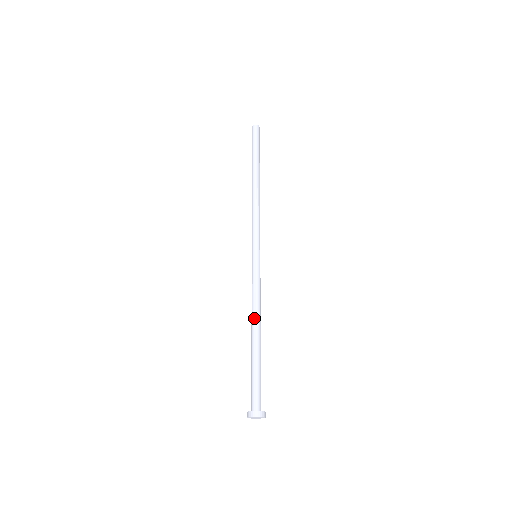
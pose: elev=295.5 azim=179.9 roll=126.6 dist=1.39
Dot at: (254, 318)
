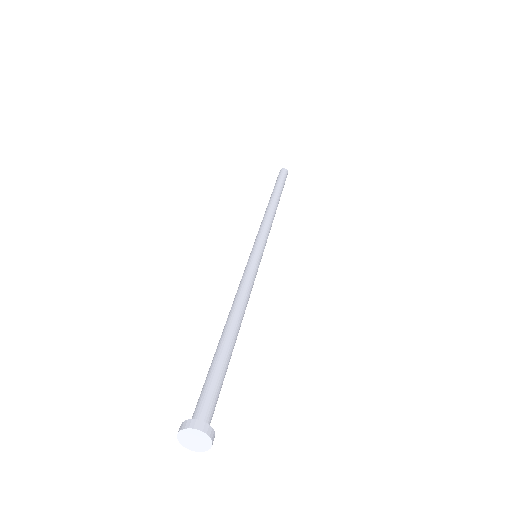
Dot at: (236, 307)
